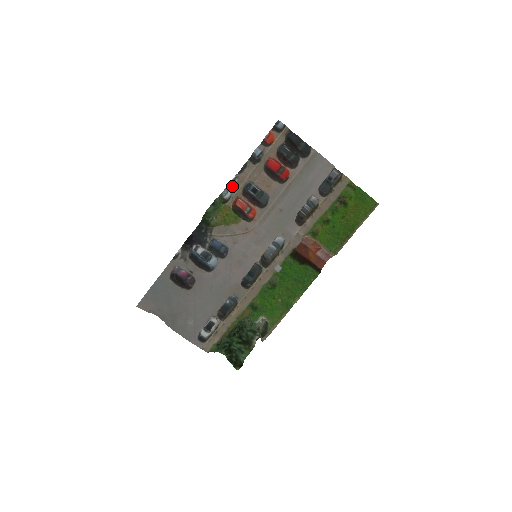
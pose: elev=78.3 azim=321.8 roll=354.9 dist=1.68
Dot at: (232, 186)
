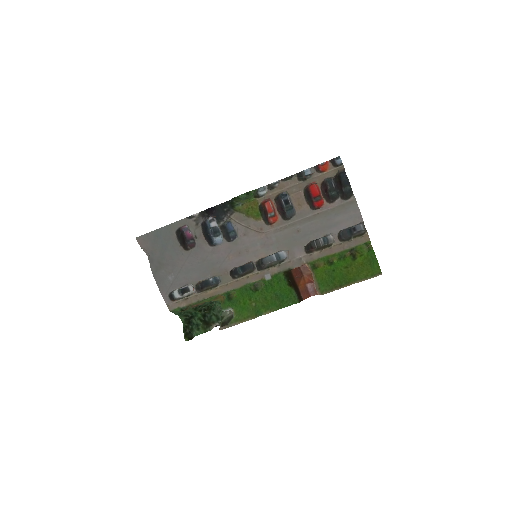
Dot at: (270, 187)
